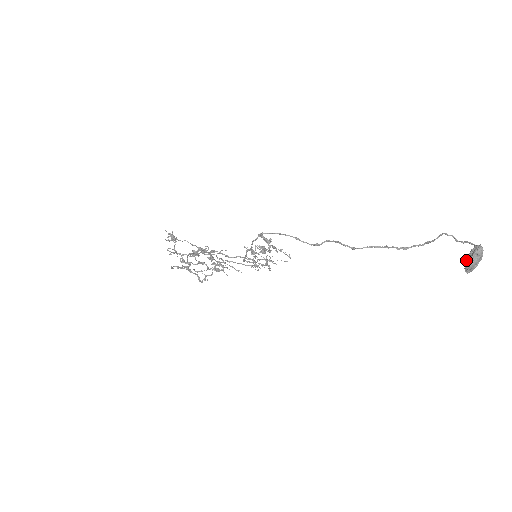
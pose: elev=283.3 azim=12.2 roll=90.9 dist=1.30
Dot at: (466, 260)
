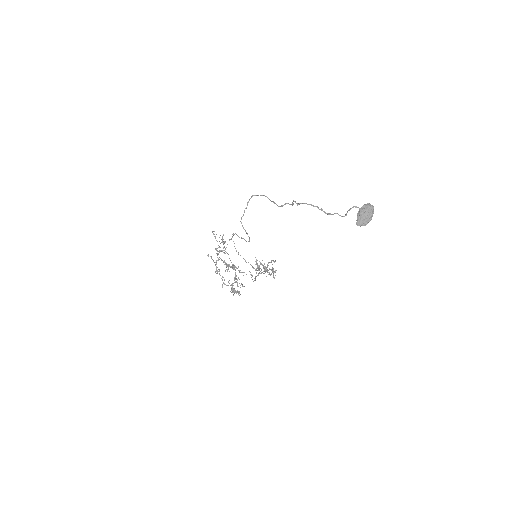
Dot at: (358, 211)
